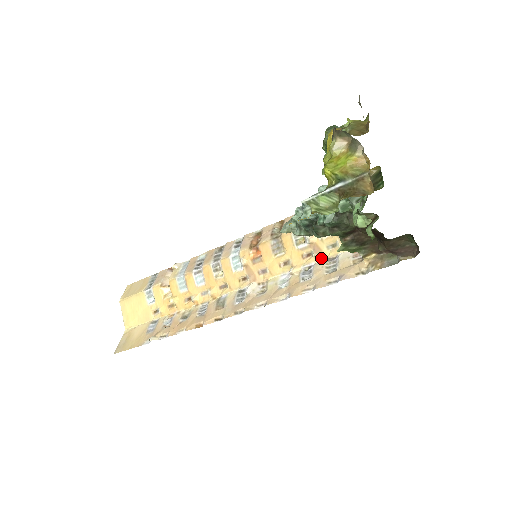
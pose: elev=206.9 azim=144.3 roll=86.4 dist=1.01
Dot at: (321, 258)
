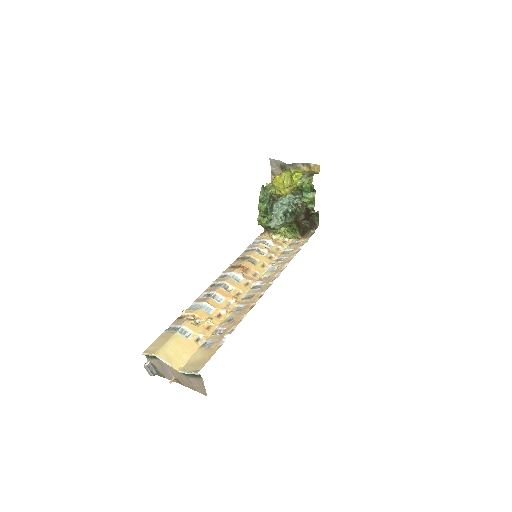
Dot at: (278, 255)
